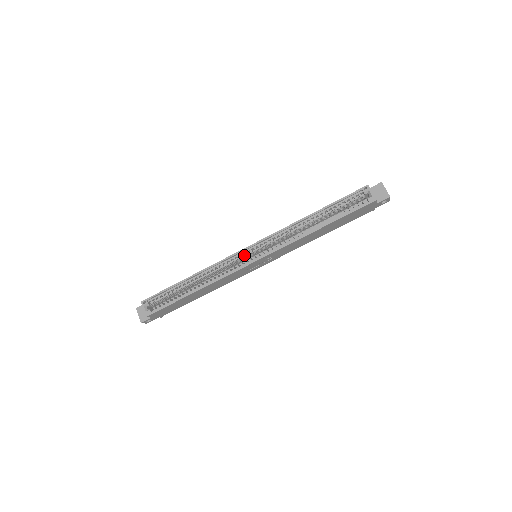
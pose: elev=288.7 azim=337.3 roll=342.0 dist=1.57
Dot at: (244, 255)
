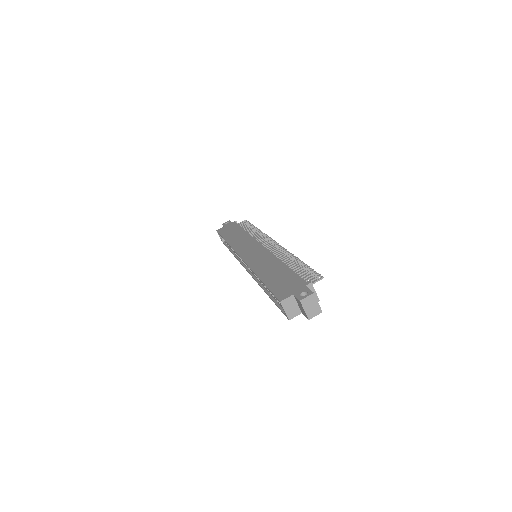
Dot at: occluded
